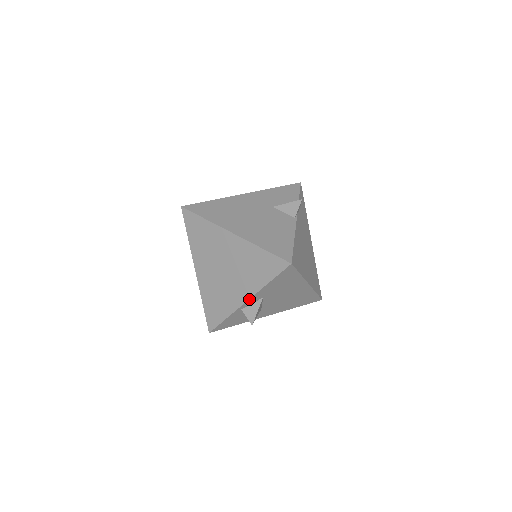
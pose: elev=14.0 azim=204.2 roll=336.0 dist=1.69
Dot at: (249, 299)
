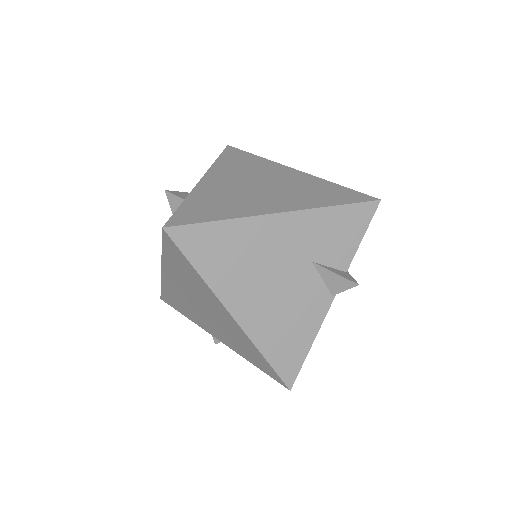
Dot at: (222, 342)
